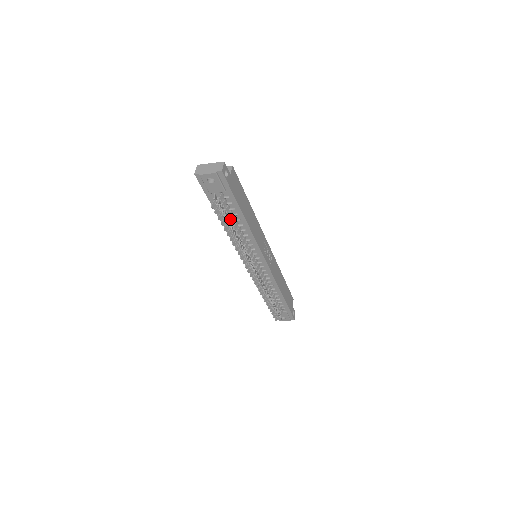
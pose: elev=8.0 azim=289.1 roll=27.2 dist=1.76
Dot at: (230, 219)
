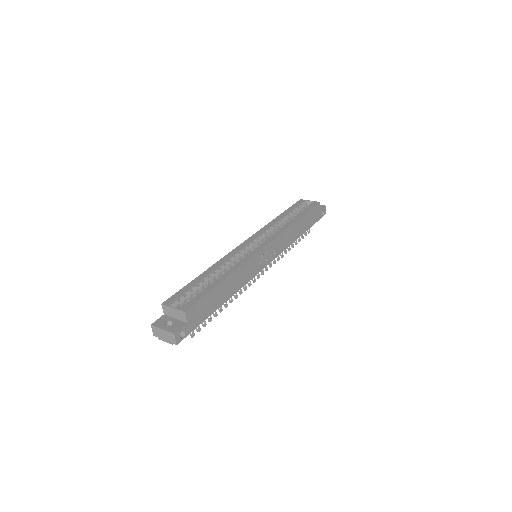
Dot at: occluded
